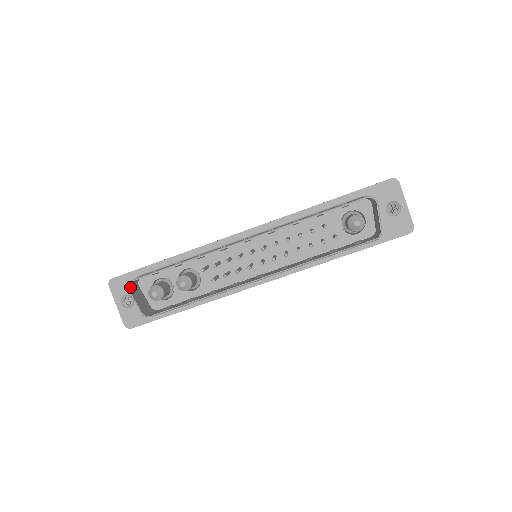
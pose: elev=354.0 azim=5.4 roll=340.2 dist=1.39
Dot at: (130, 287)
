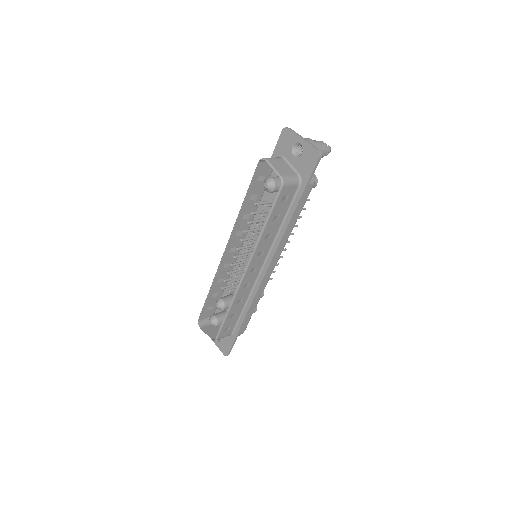
Dot at: (201, 325)
